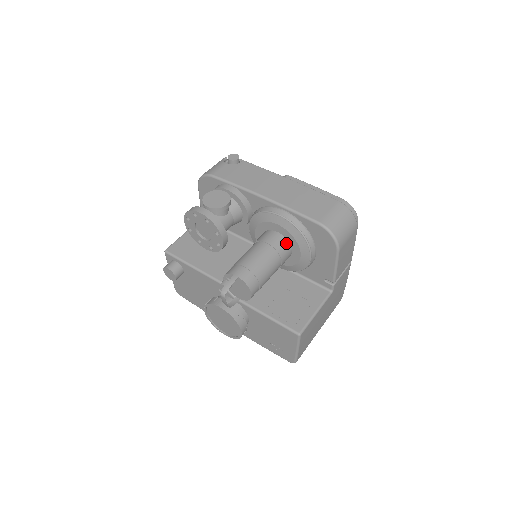
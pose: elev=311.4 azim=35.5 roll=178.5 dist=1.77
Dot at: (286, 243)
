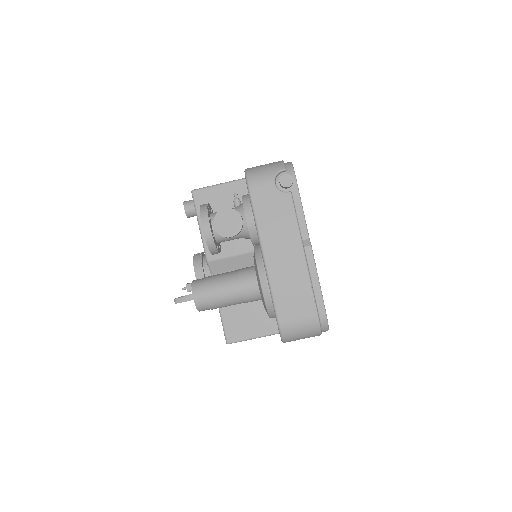
Dot at: (258, 296)
